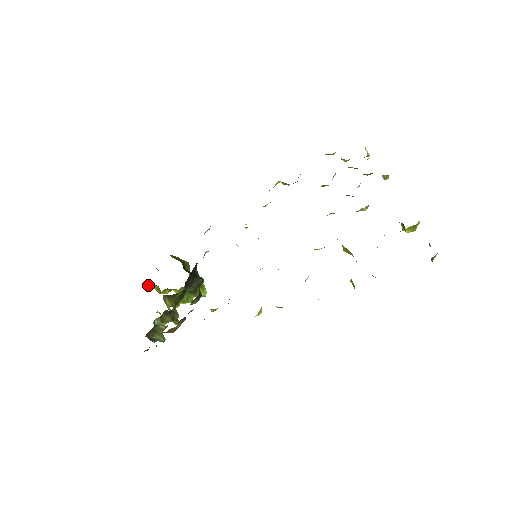
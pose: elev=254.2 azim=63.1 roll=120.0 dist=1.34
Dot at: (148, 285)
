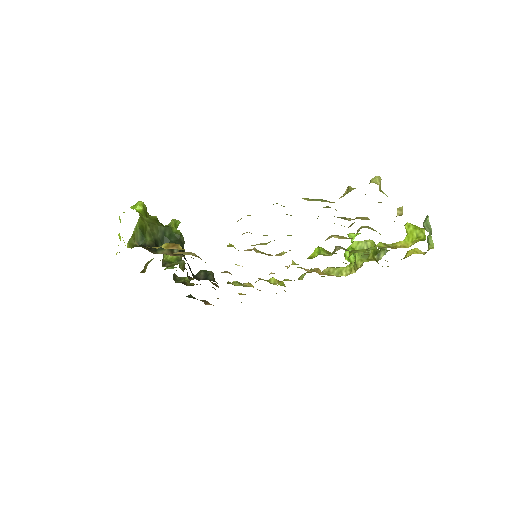
Dot at: occluded
